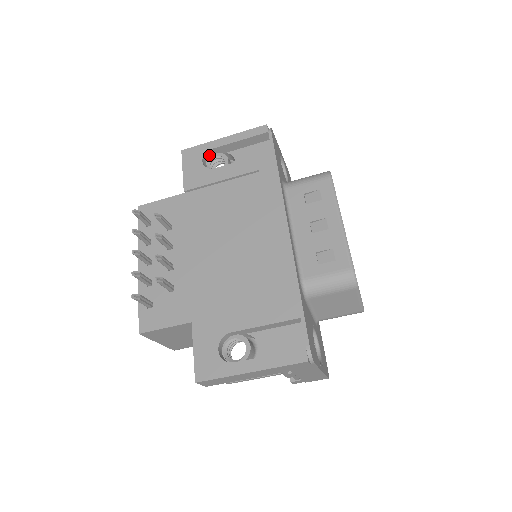
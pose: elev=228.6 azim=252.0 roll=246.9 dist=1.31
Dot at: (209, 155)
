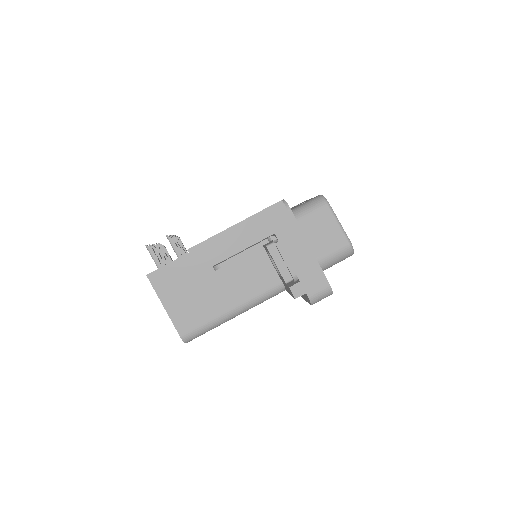
Dot at: occluded
